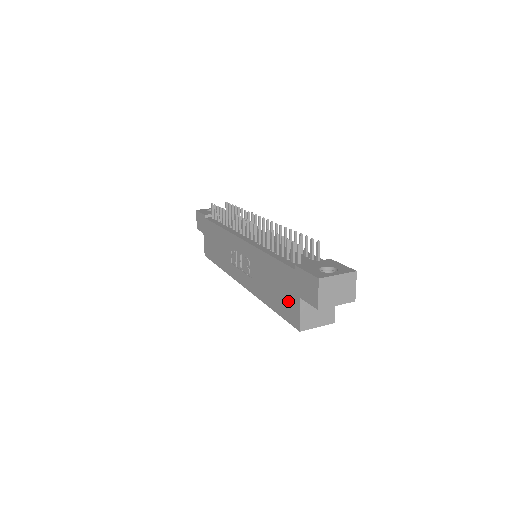
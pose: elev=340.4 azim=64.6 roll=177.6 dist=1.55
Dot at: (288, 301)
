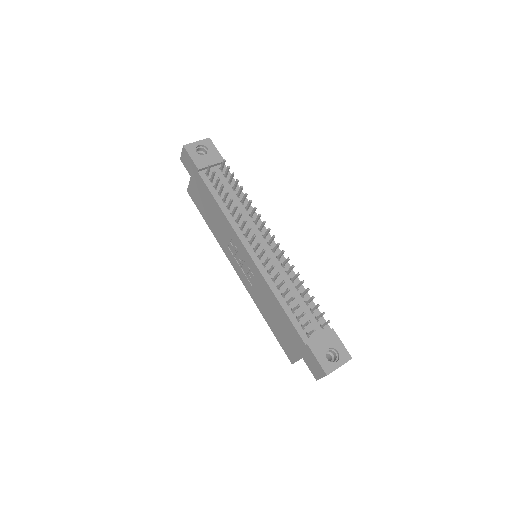
Dot at: (289, 344)
